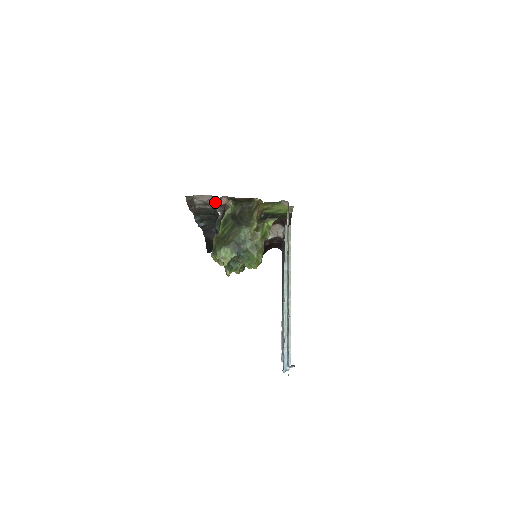
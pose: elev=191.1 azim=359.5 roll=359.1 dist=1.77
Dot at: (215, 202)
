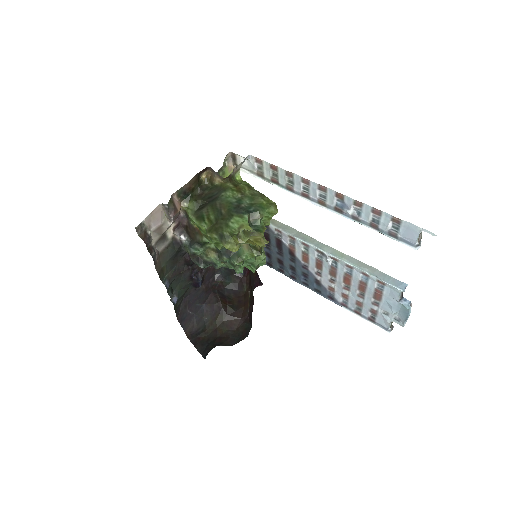
Dot at: (170, 207)
